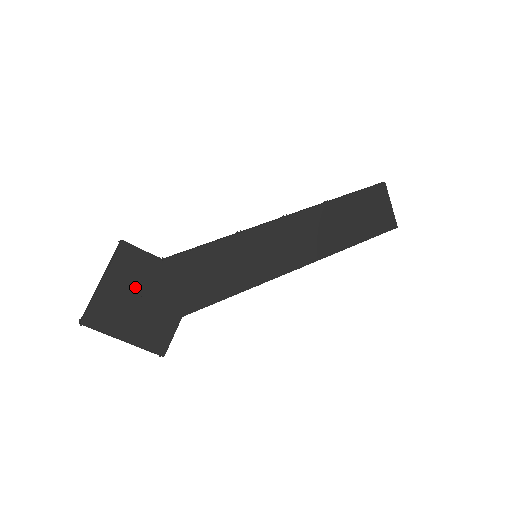
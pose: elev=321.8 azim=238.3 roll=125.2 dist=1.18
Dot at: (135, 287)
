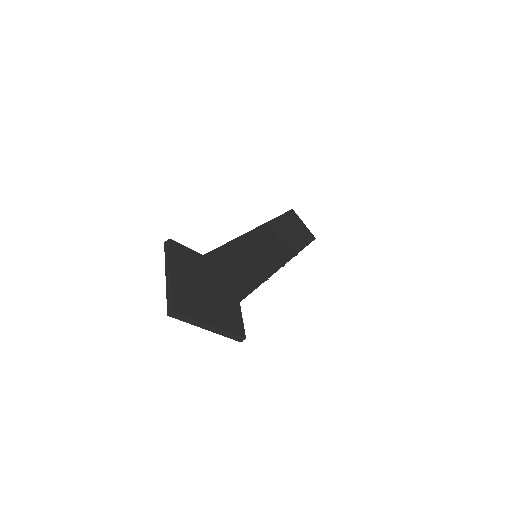
Dot at: (196, 278)
